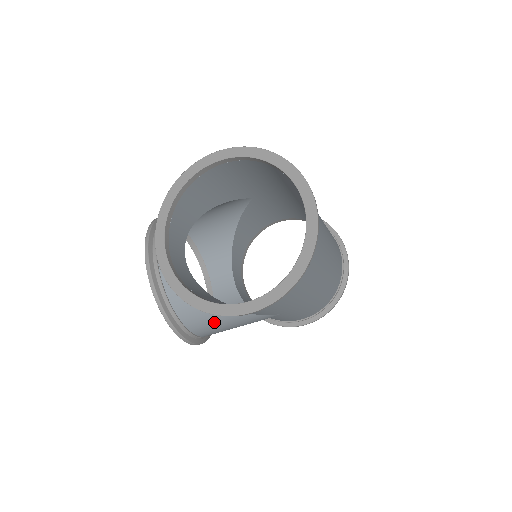
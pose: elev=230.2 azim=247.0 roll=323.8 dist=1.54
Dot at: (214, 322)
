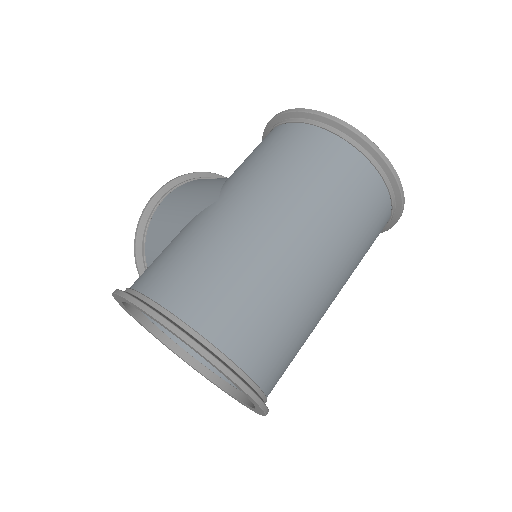
Dot at: occluded
